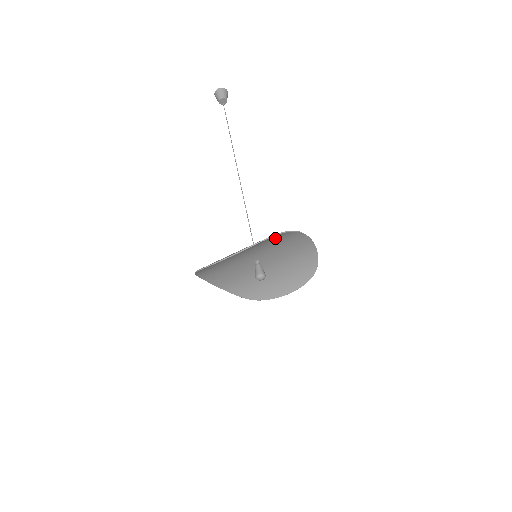
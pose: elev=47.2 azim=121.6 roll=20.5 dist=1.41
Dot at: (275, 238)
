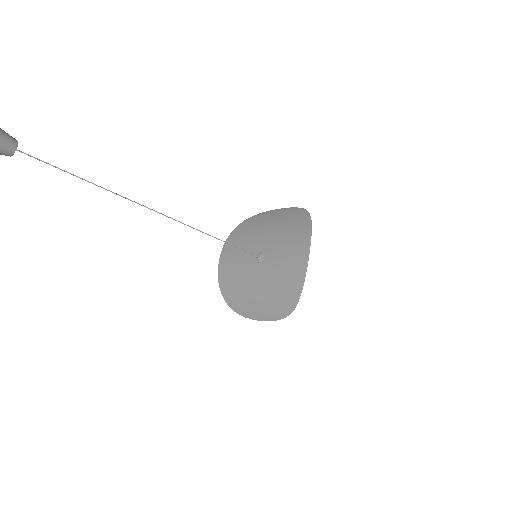
Dot at: (288, 293)
